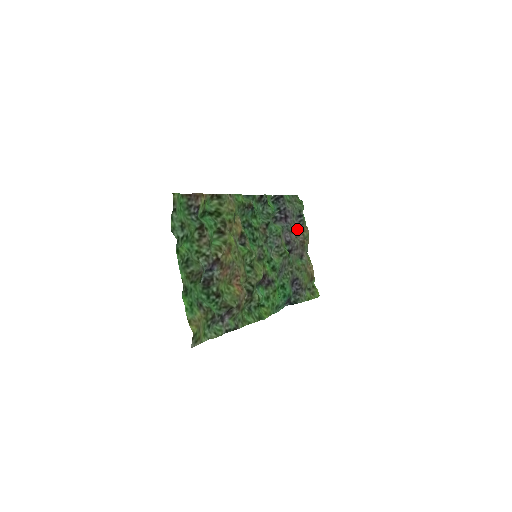
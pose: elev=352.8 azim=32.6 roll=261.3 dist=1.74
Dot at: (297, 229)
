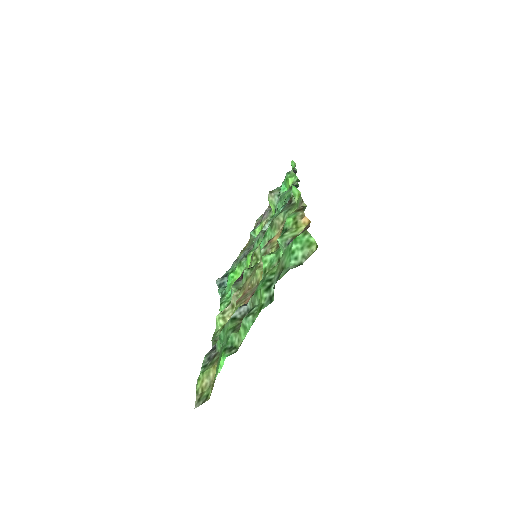
Dot at: occluded
